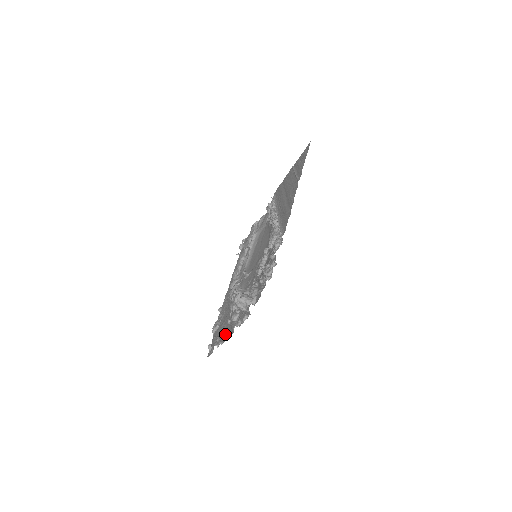
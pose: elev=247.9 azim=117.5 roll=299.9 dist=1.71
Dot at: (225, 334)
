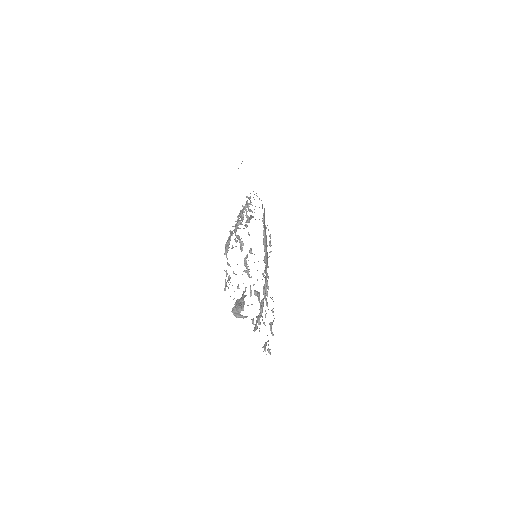
Dot at: occluded
